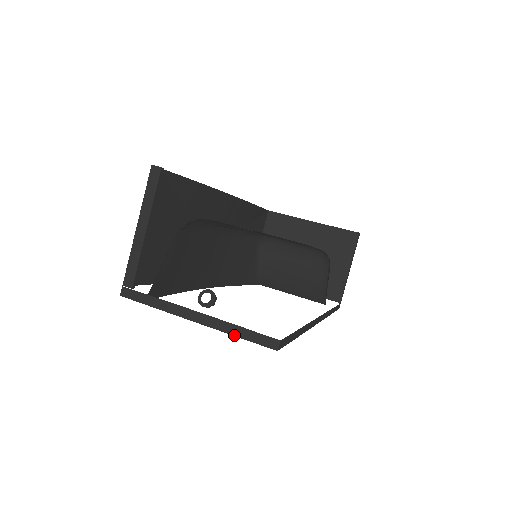
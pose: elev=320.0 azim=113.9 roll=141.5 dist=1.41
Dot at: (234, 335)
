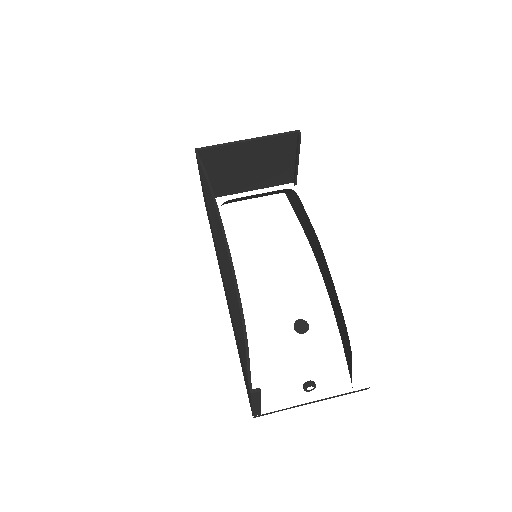
Dot at: occluded
